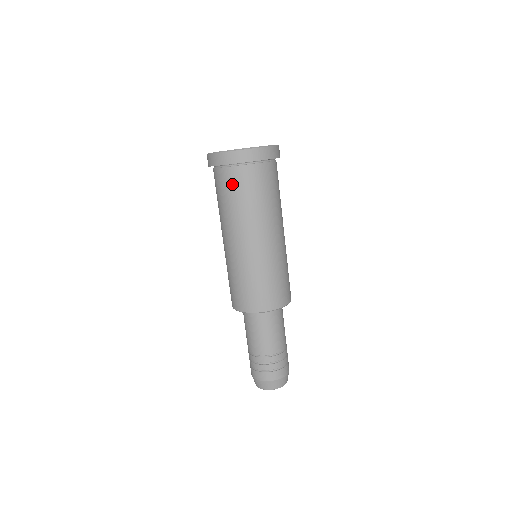
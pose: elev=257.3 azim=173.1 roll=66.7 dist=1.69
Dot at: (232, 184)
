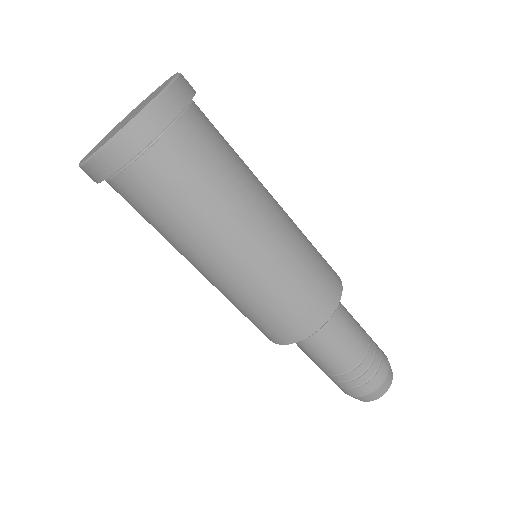
Dot at: (162, 184)
